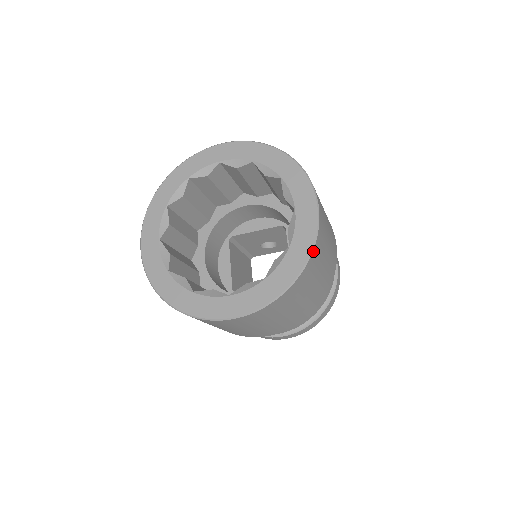
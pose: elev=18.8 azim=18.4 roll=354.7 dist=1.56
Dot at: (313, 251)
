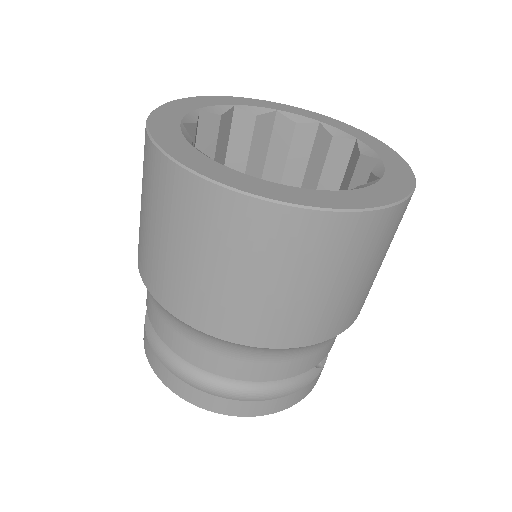
Dot at: occluded
